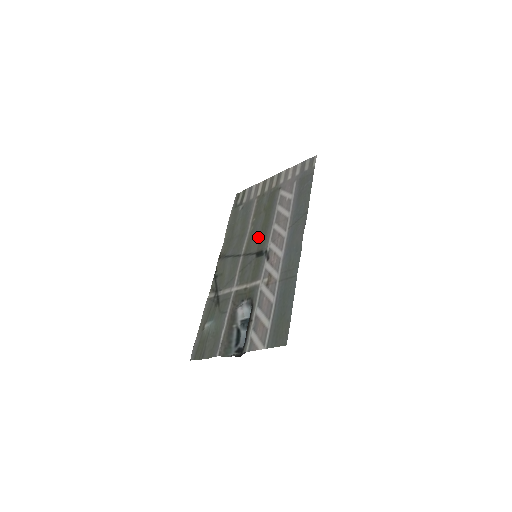
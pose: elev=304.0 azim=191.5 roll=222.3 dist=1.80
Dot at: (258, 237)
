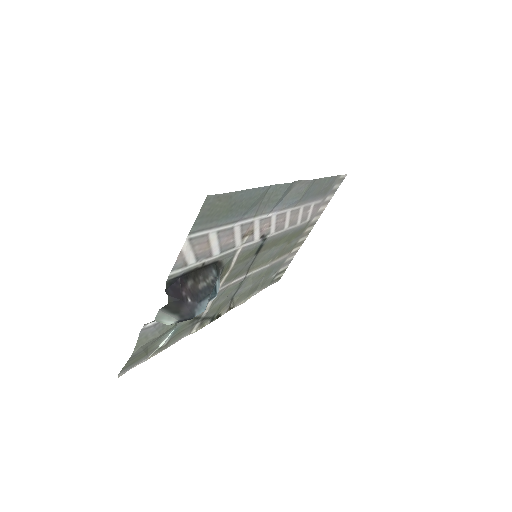
Dot at: (268, 250)
